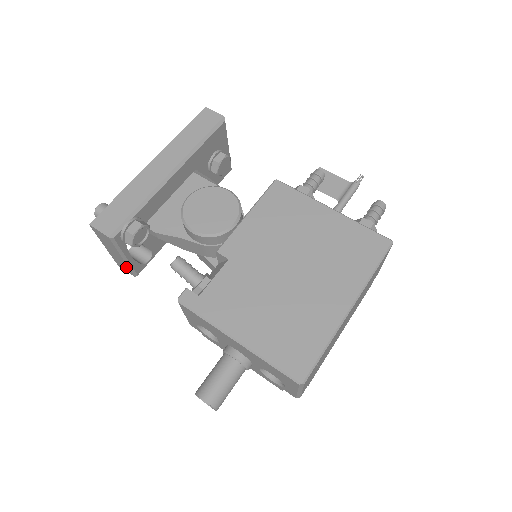
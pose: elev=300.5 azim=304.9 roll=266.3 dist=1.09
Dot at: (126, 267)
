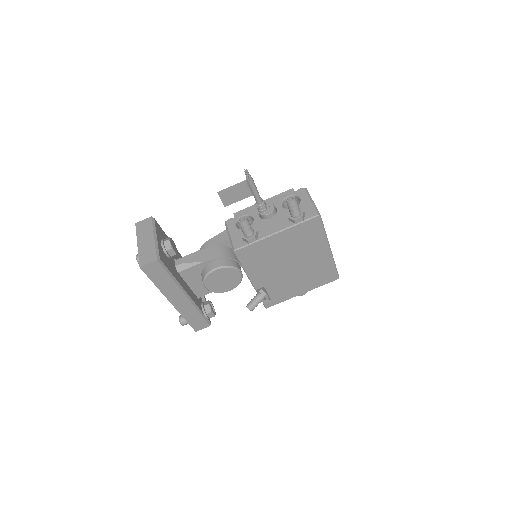
Dot at: occluded
